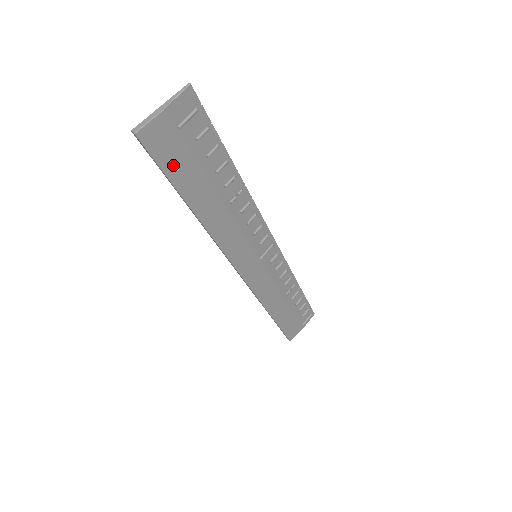
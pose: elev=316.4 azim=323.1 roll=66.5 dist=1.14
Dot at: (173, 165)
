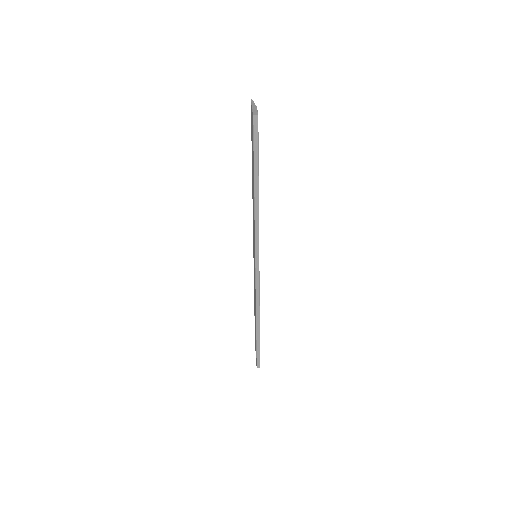
Dot at: occluded
